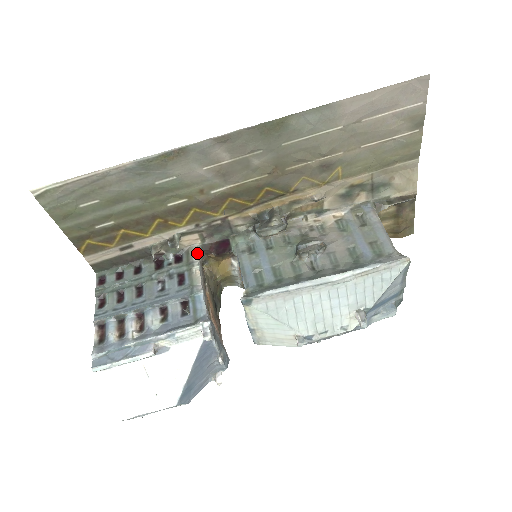
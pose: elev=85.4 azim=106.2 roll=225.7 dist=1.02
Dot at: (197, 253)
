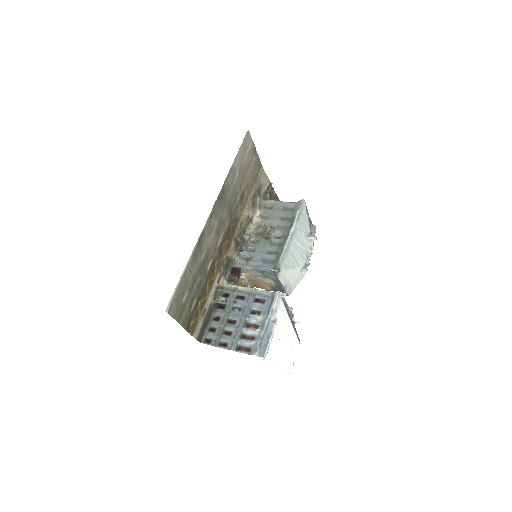
Dot at: (230, 284)
